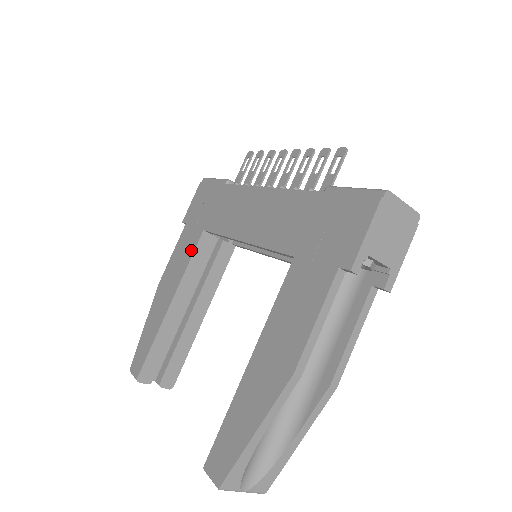
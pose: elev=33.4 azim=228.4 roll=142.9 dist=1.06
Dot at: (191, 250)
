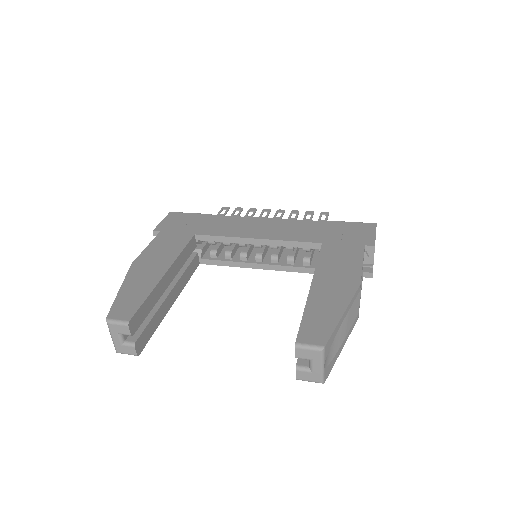
Dot at: (182, 243)
